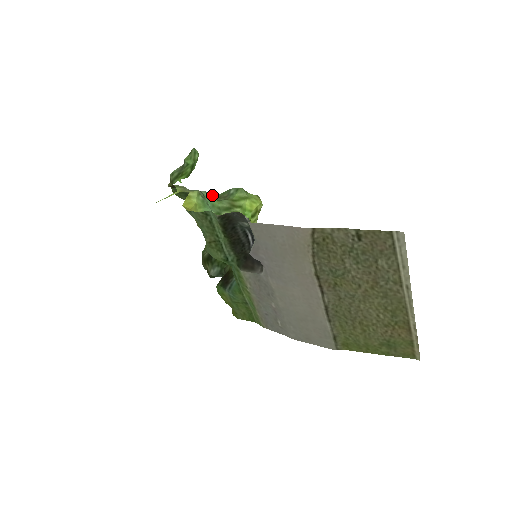
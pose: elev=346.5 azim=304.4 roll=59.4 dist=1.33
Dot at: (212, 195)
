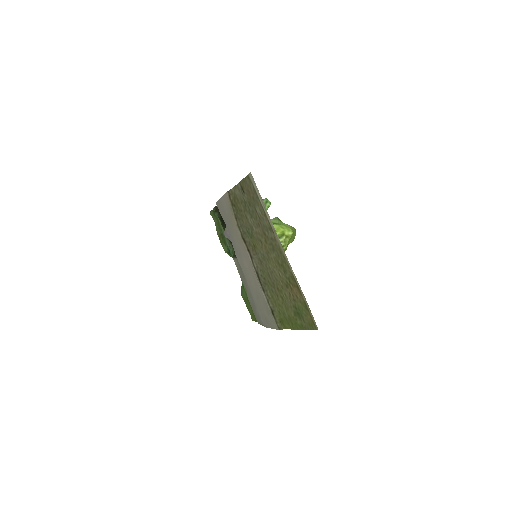
Dot at: occluded
